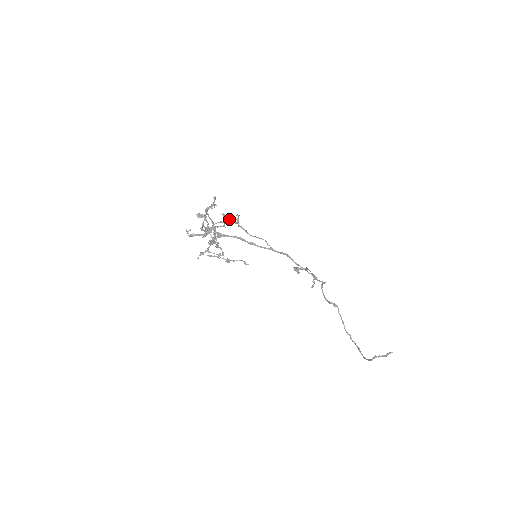
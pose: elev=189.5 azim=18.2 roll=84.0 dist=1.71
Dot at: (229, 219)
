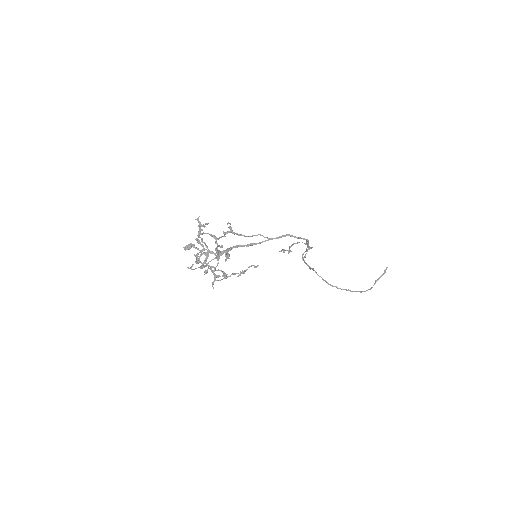
Dot at: (223, 232)
